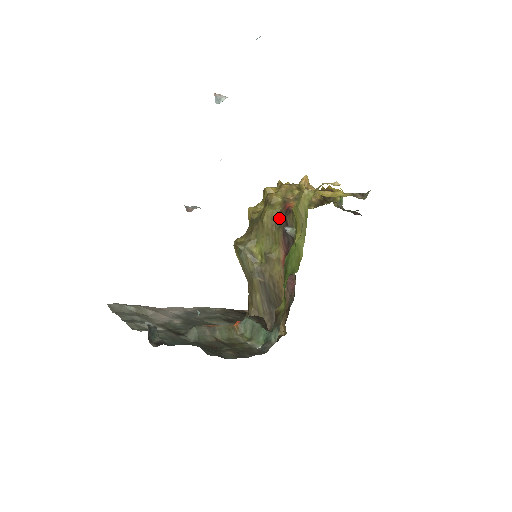
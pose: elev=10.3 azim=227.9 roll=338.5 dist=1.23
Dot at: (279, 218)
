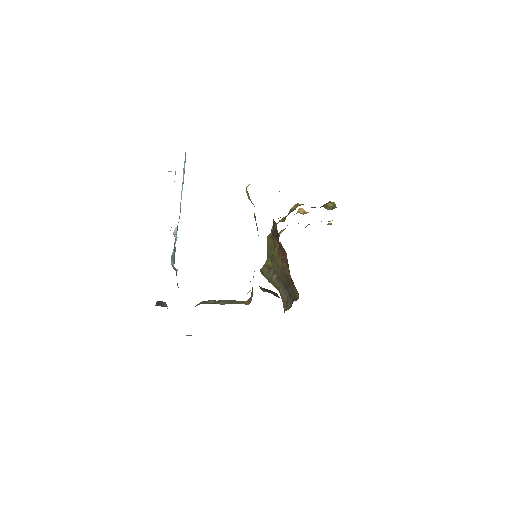
Dot at: occluded
